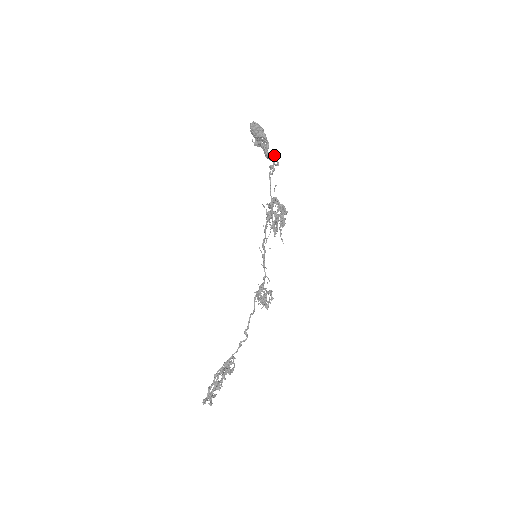
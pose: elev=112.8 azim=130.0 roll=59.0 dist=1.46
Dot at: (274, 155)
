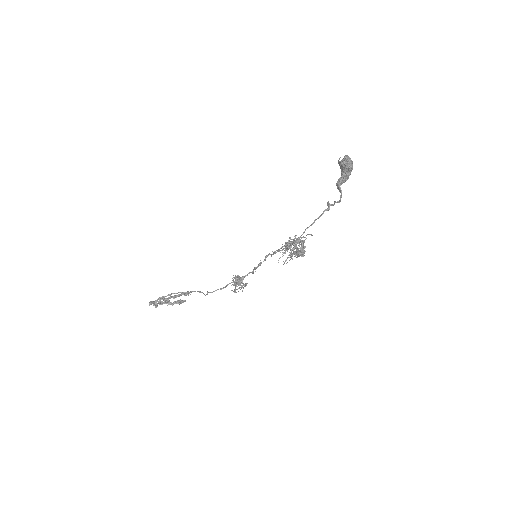
Dot at: (341, 196)
